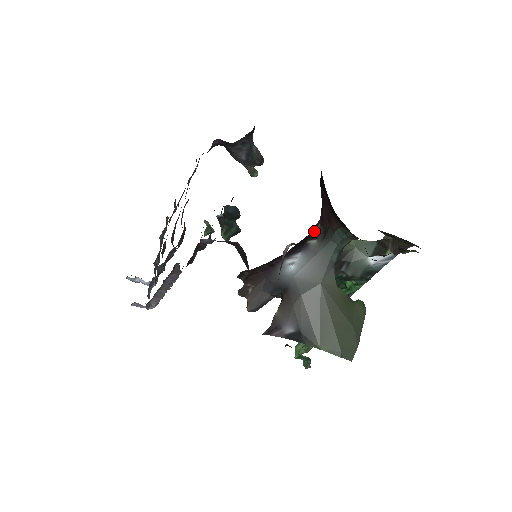
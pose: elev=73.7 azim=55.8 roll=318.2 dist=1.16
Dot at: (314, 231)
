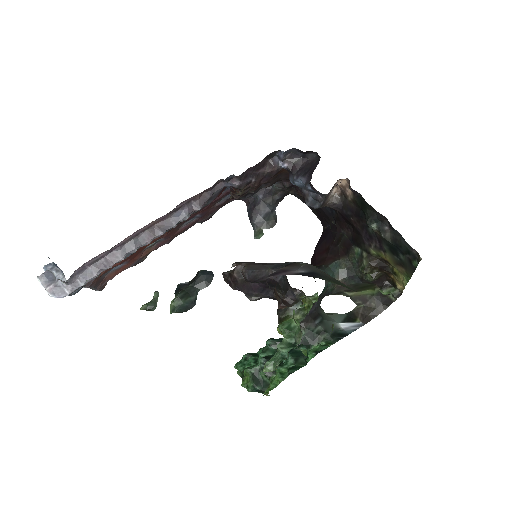
Dot at: occluded
